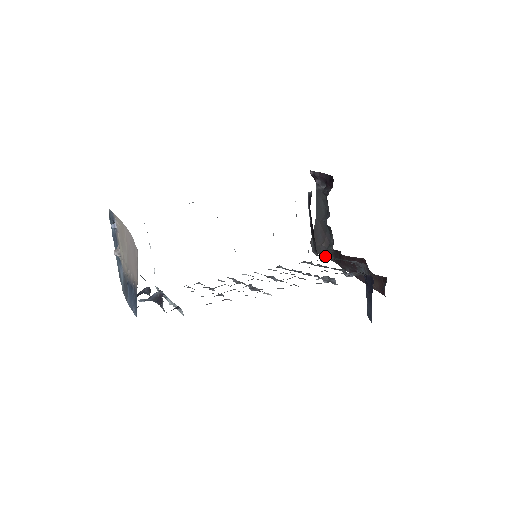
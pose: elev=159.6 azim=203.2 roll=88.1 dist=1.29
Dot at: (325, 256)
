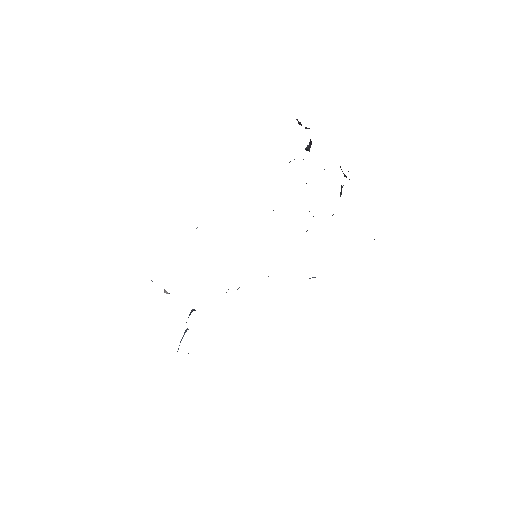
Dot at: occluded
